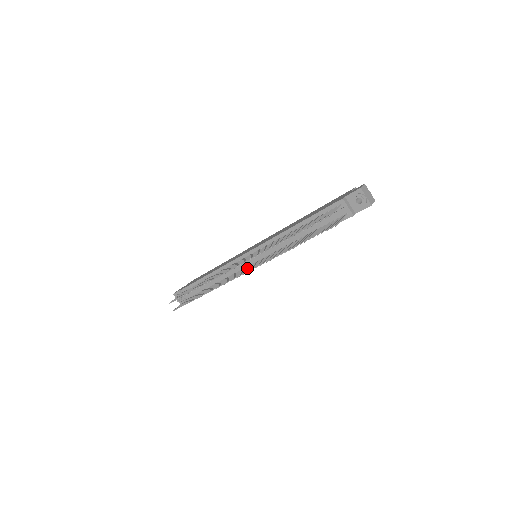
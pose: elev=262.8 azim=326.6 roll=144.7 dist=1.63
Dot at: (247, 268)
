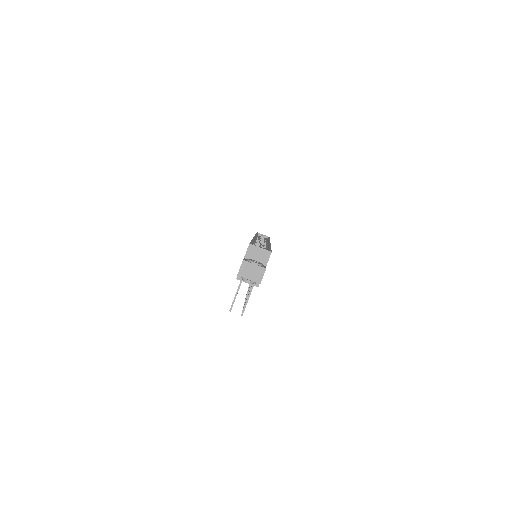
Dot at: occluded
